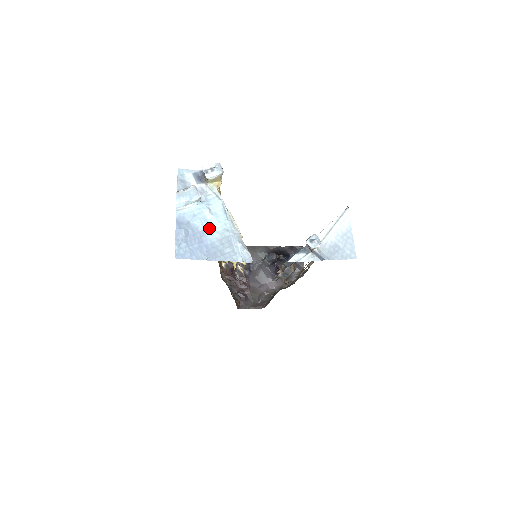
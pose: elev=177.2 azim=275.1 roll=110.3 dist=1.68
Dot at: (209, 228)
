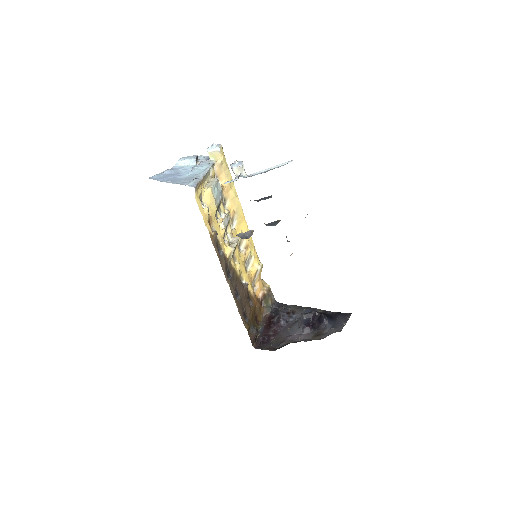
Dot at: (187, 173)
